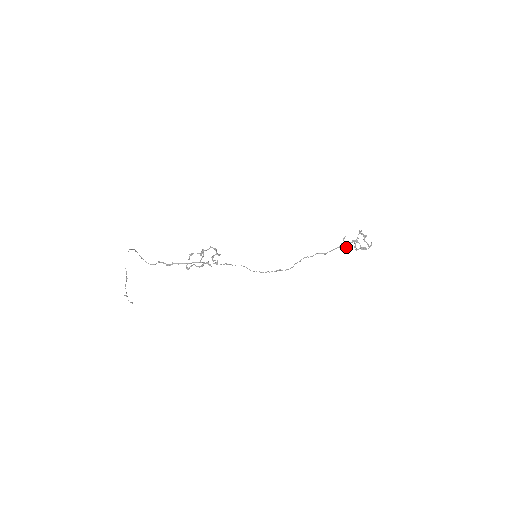
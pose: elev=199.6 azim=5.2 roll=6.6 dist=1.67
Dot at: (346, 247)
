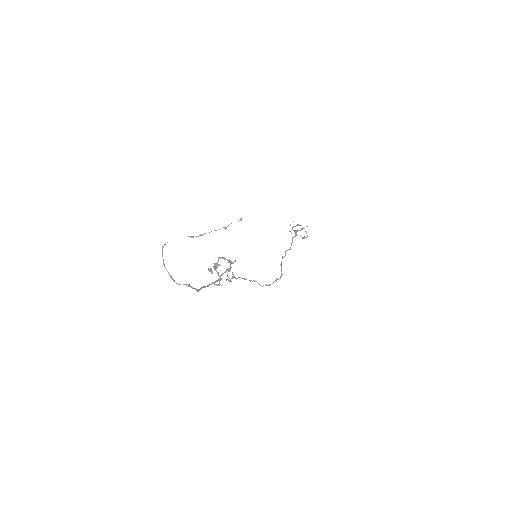
Dot at: (298, 230)
